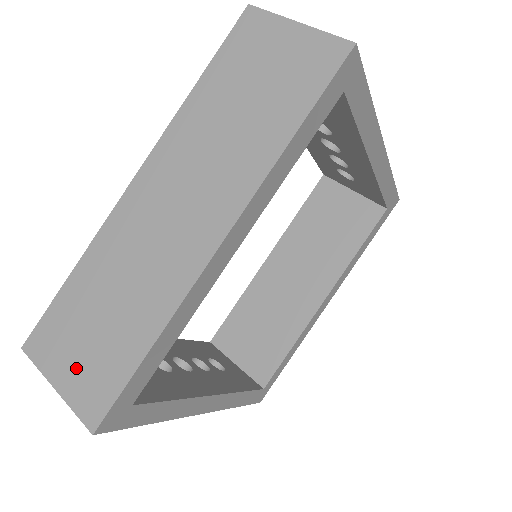
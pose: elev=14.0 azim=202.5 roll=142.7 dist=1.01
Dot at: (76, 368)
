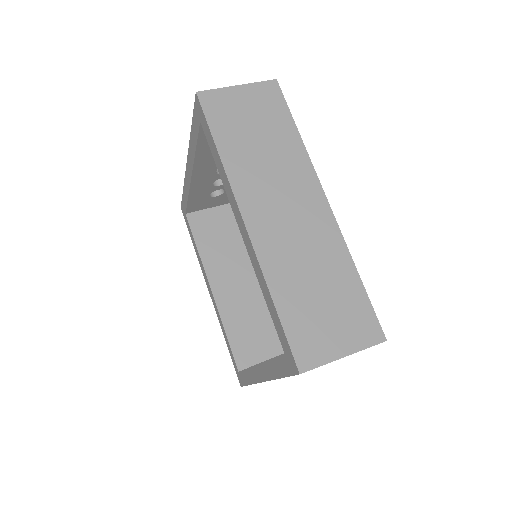
Dot at: (341, 332)
